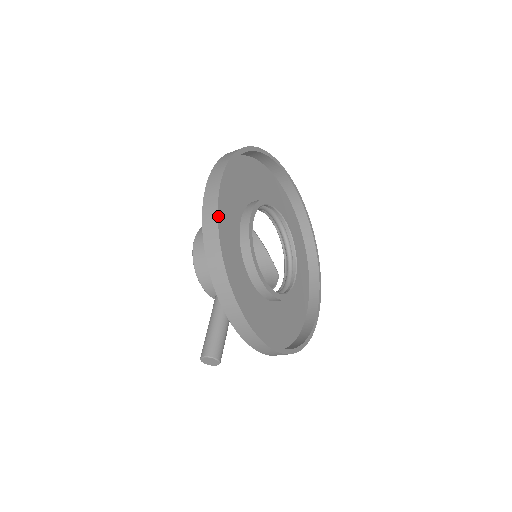
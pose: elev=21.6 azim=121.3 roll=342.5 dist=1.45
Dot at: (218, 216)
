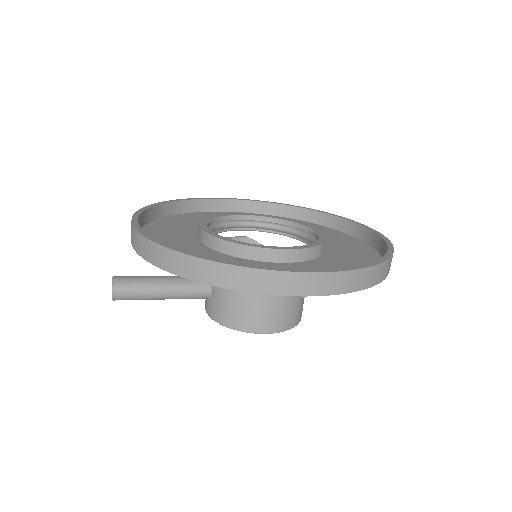
Dot at: (197, 198)
